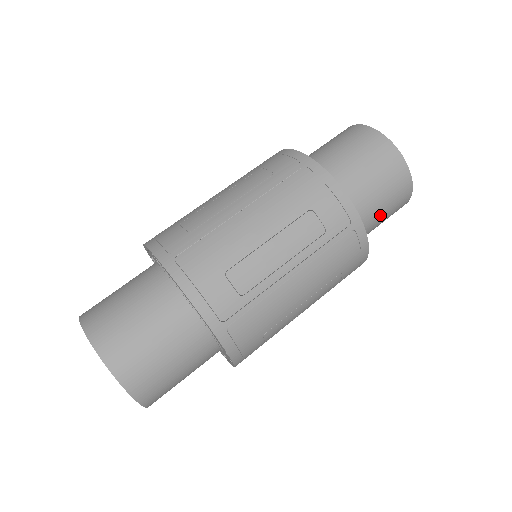
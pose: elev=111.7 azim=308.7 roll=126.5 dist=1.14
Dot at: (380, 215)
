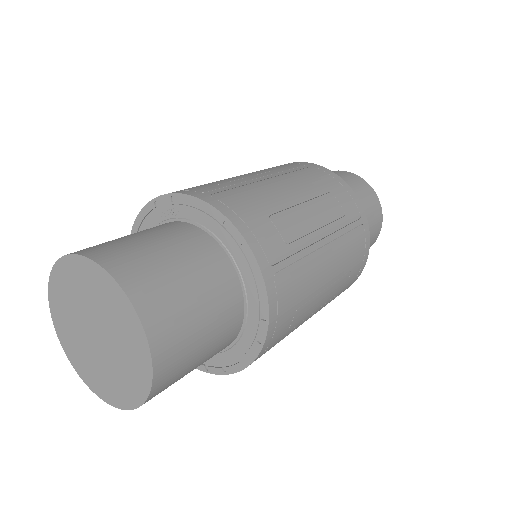
Dot at: occluded
